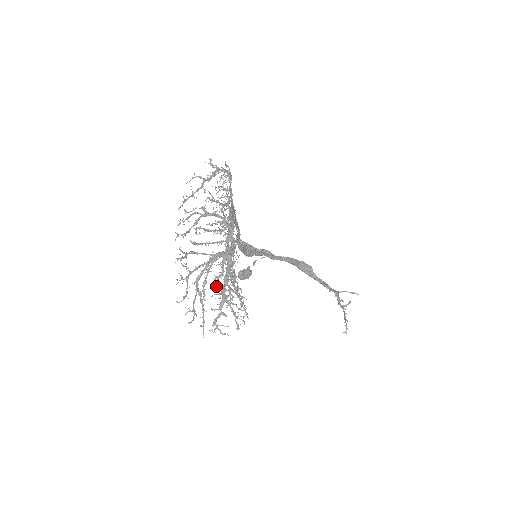
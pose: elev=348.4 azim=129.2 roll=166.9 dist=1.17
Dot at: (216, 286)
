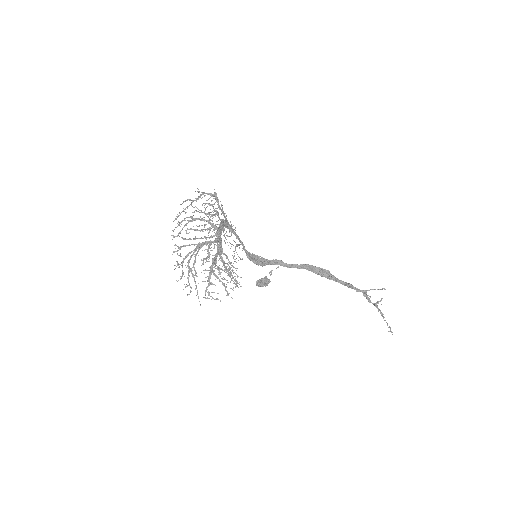
Dot at: occluded
